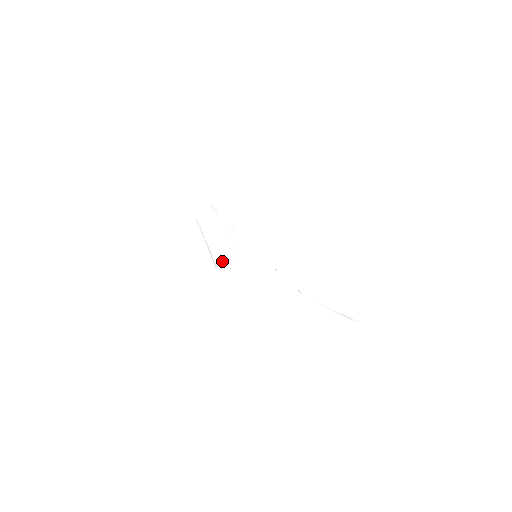
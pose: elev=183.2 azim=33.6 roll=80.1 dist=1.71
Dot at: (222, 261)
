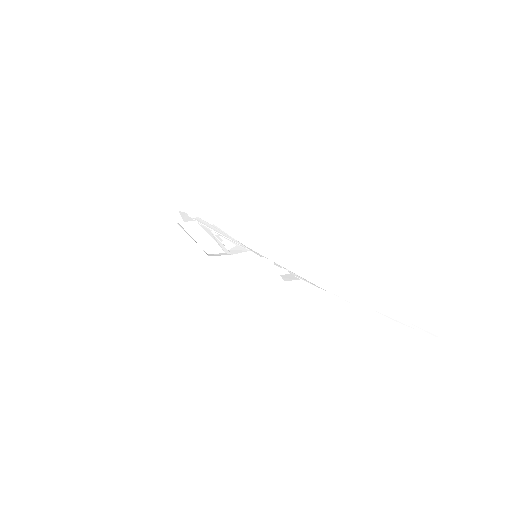
Dot at: (215, 254)
